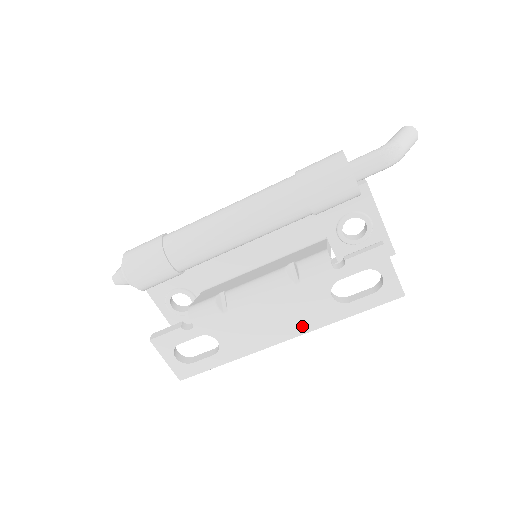
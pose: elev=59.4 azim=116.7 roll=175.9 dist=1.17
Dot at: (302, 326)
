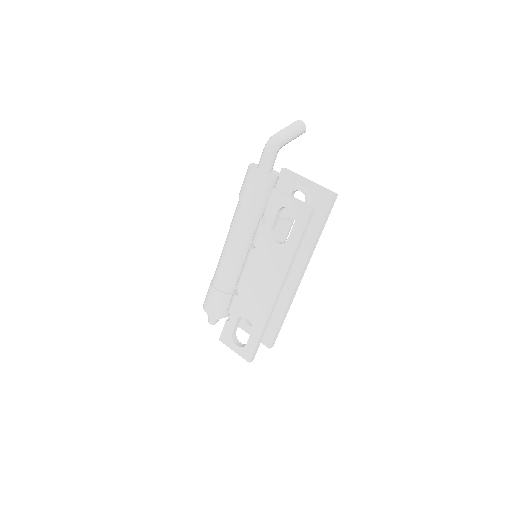
Dot at: (278, 275)
